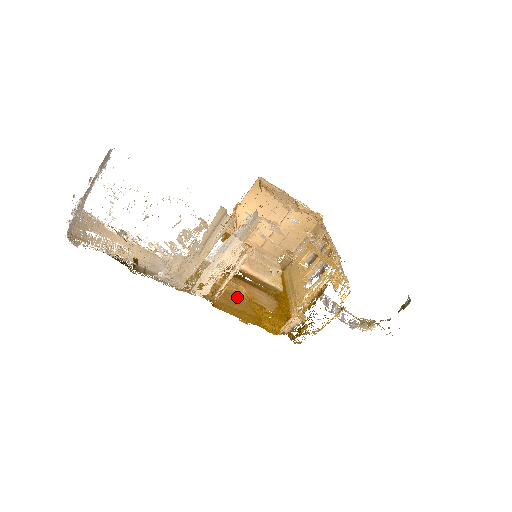
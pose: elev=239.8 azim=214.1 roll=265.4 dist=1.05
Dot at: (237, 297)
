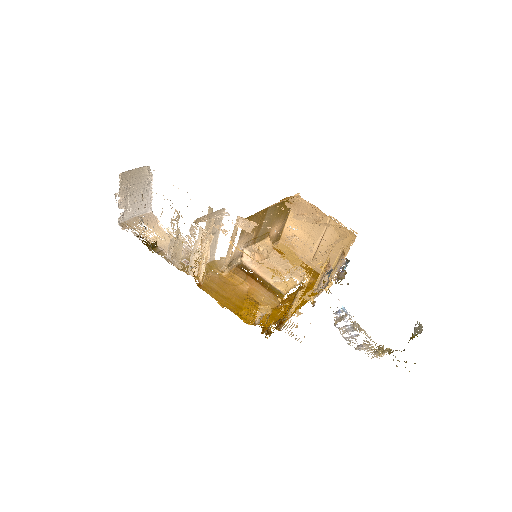
Dot at: (234, 288)
